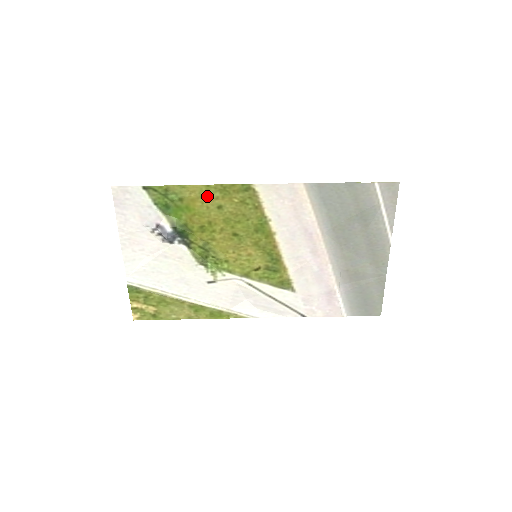
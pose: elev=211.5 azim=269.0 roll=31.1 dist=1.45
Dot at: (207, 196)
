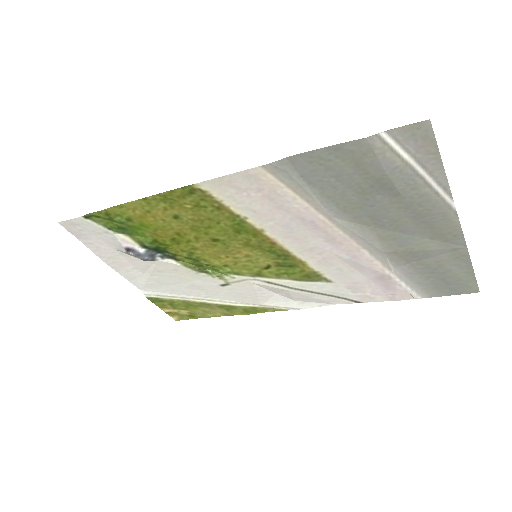
Dot at: (153, 209)
